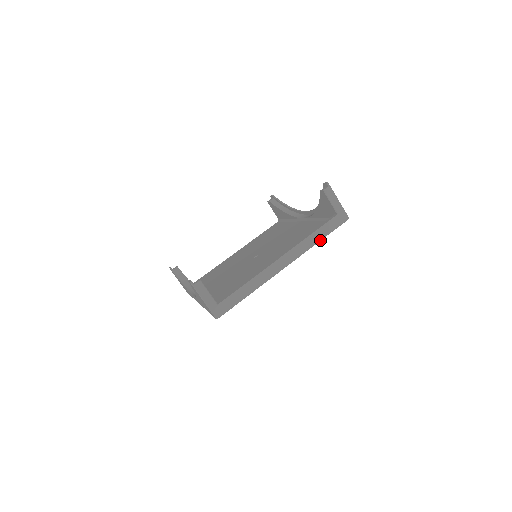
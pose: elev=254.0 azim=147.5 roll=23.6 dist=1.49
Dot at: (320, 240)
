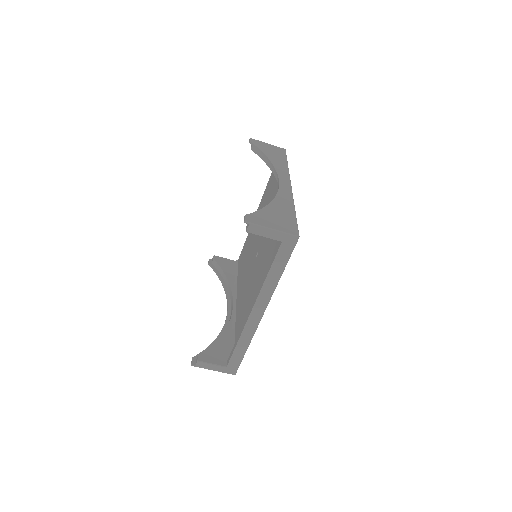
Dot at: (281, 275)
